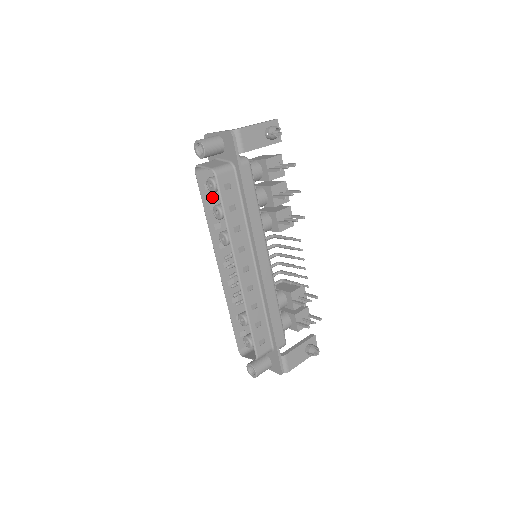
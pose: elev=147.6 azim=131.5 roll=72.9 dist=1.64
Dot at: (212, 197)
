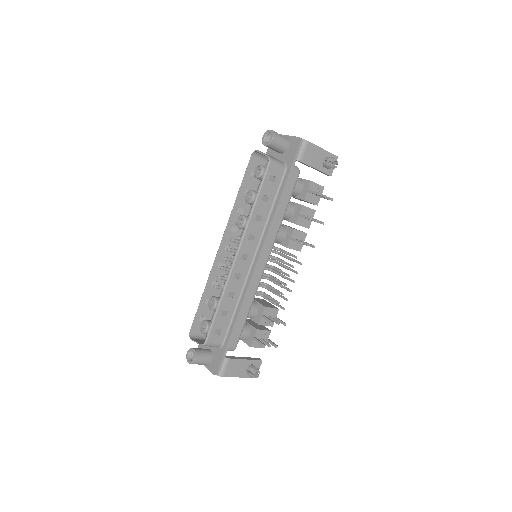
Dot at: (251, 185)
